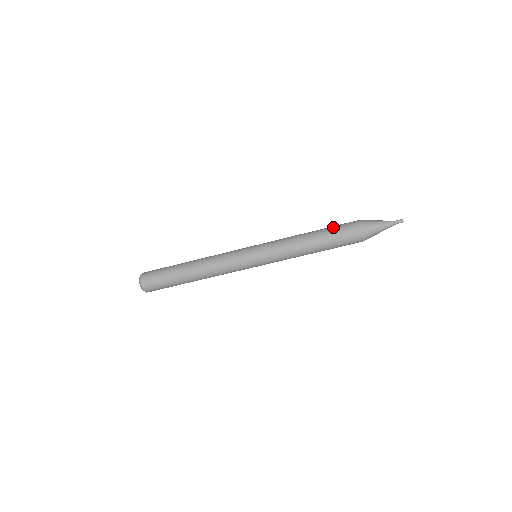
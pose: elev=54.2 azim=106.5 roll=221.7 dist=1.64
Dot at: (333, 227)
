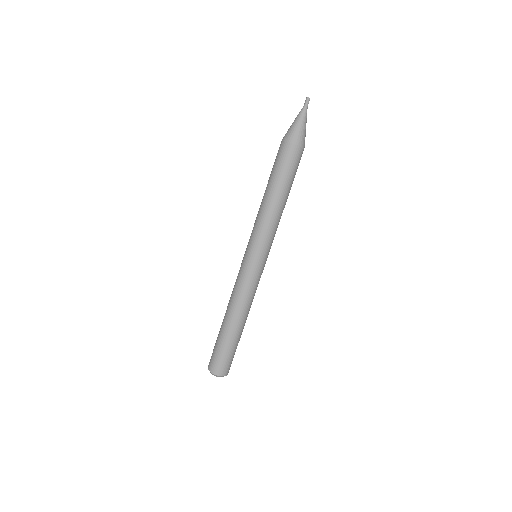
Dot at: (272, 168)
